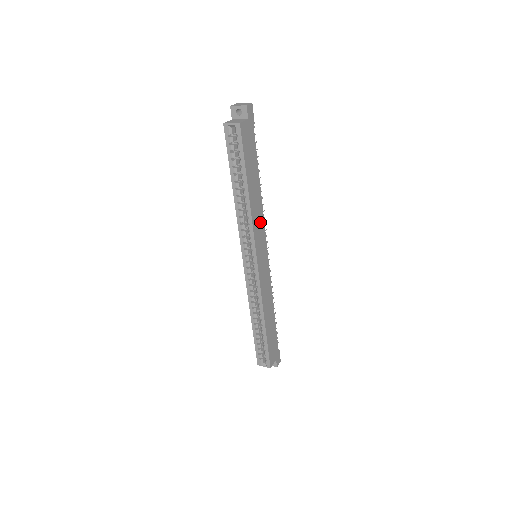
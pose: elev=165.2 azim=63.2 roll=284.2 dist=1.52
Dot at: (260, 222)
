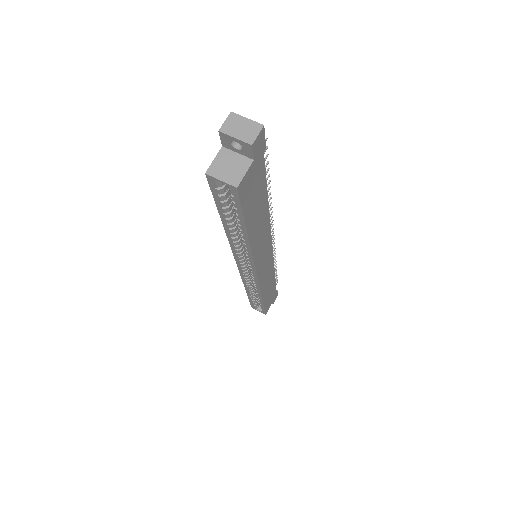
Dot at: (264, 239)
